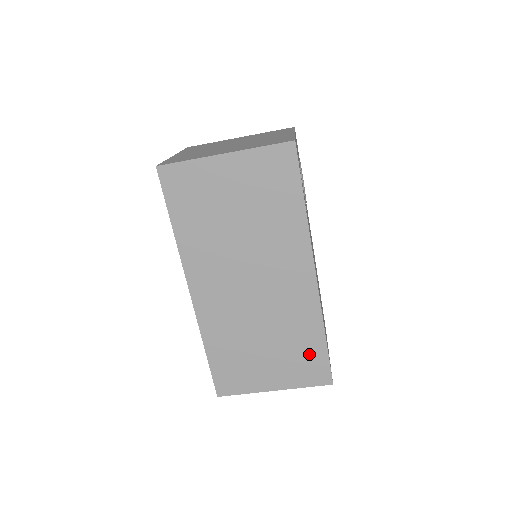
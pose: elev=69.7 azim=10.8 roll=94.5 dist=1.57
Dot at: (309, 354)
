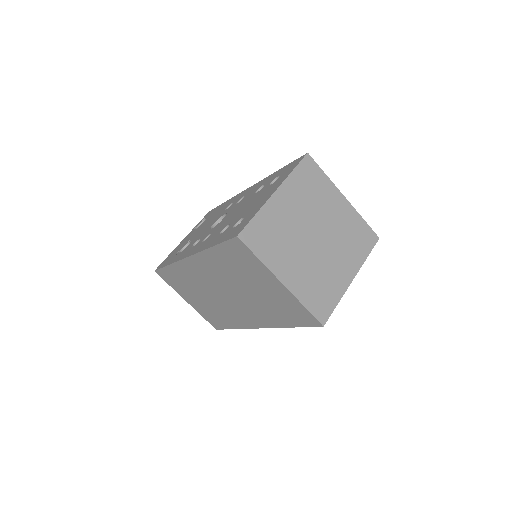
Dot at: (219, 320)
